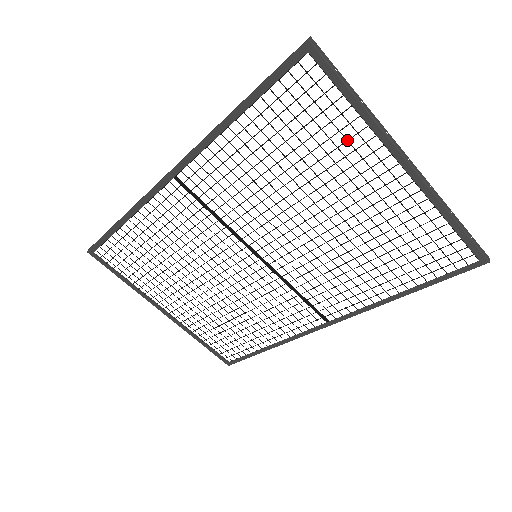
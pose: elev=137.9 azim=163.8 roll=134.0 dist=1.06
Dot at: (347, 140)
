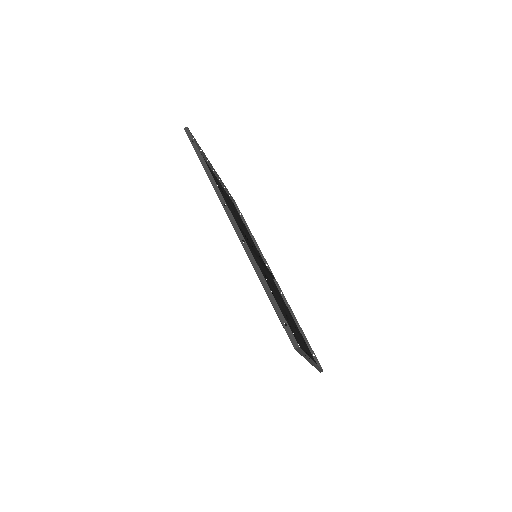
Dot at: (296, 340)
